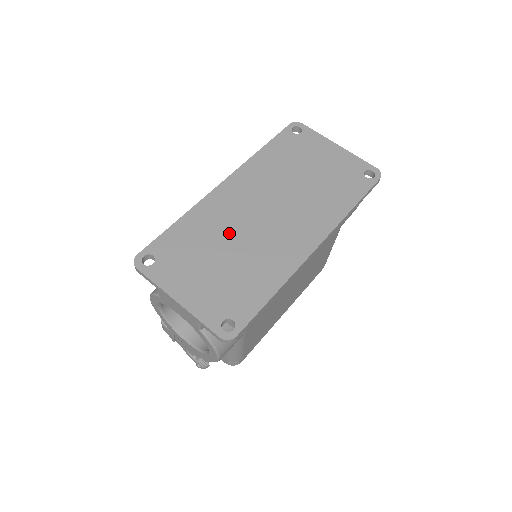
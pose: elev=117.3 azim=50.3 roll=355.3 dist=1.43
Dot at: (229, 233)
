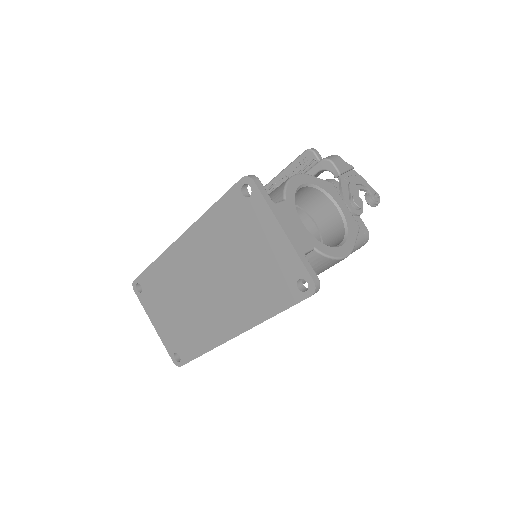
Dot at: (181, 291)
